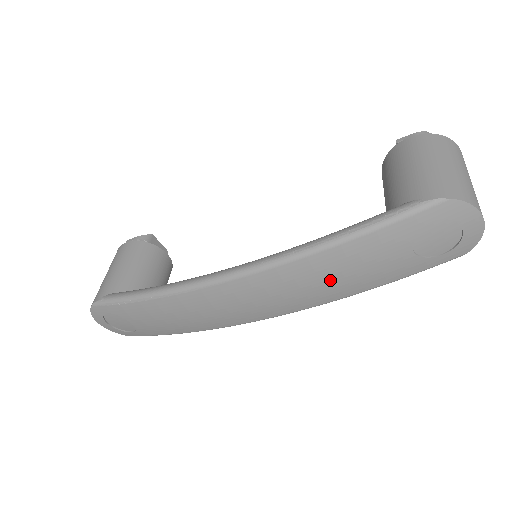
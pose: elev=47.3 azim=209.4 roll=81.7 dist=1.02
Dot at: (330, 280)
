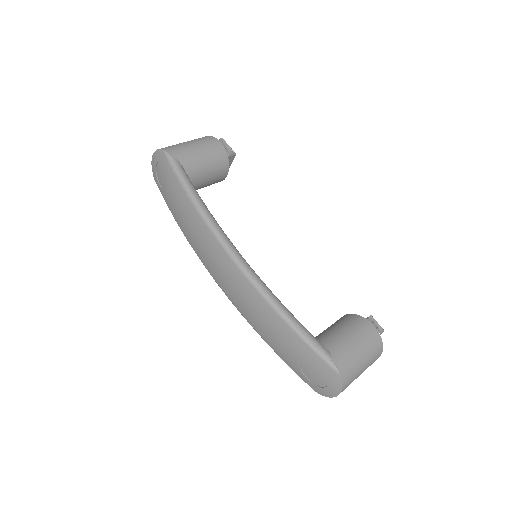
Dot at: (262, 322)
